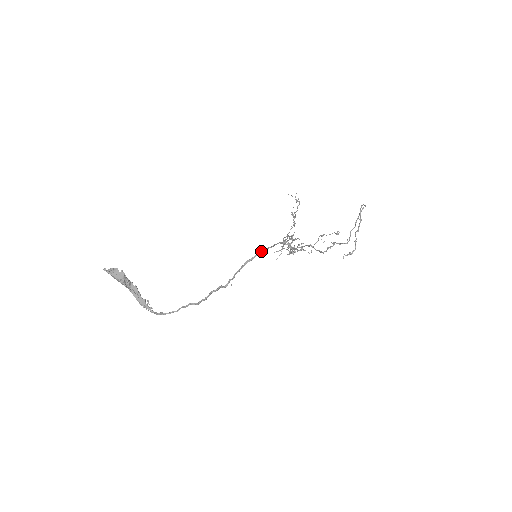
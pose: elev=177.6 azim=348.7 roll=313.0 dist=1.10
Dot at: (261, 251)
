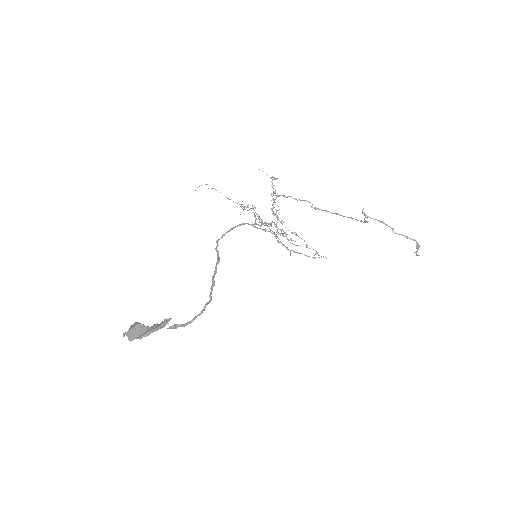
Dot at: (230, 230)
